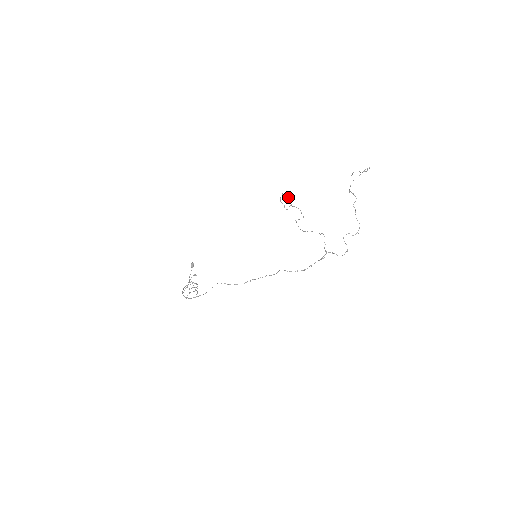
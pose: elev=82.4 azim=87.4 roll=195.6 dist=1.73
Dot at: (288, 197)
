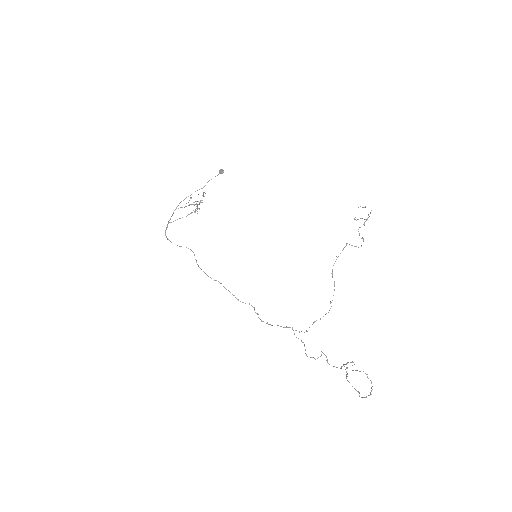
Dot at: occluded
